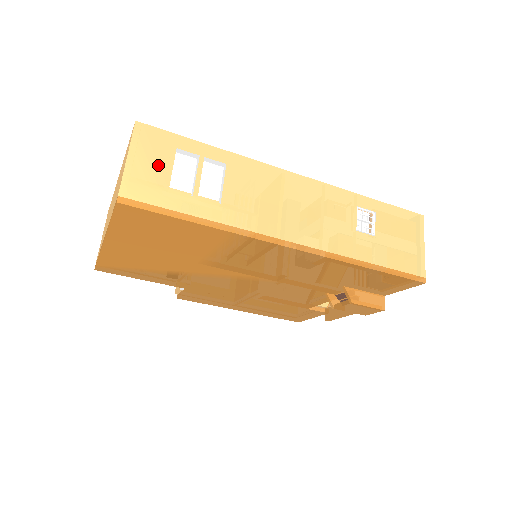
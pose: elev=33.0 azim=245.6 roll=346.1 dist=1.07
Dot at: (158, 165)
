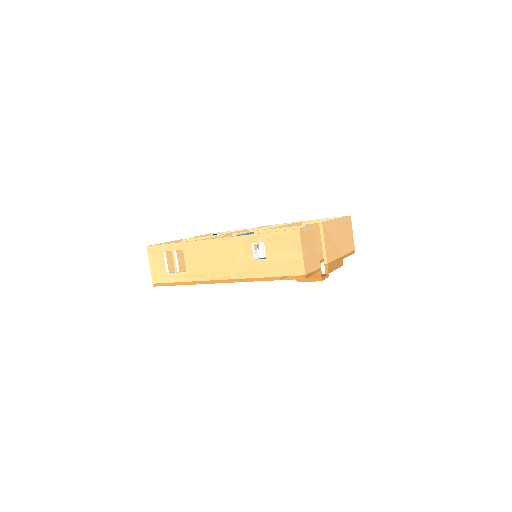
Dot at: (160, 264)
